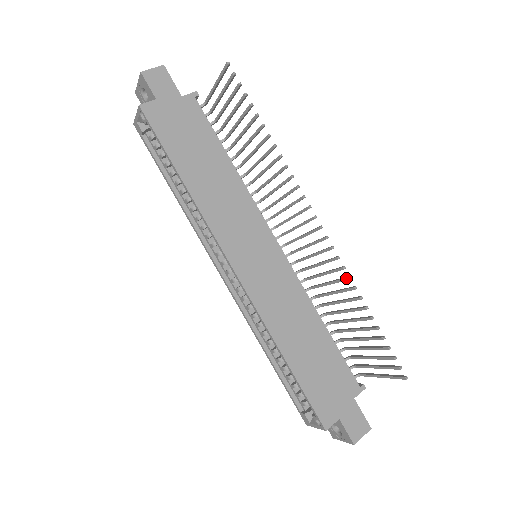
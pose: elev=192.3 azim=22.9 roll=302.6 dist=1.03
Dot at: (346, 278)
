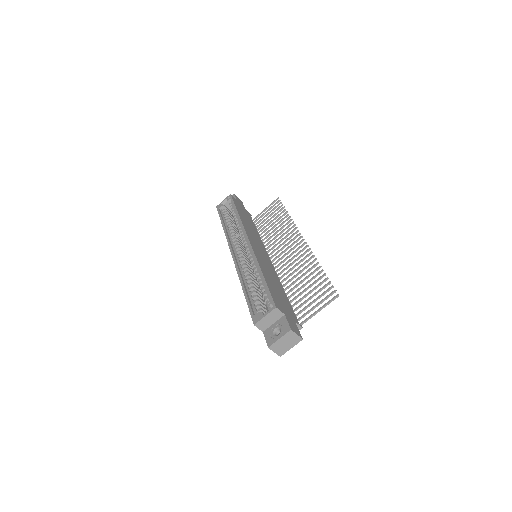
Dot at: (312, 256)
